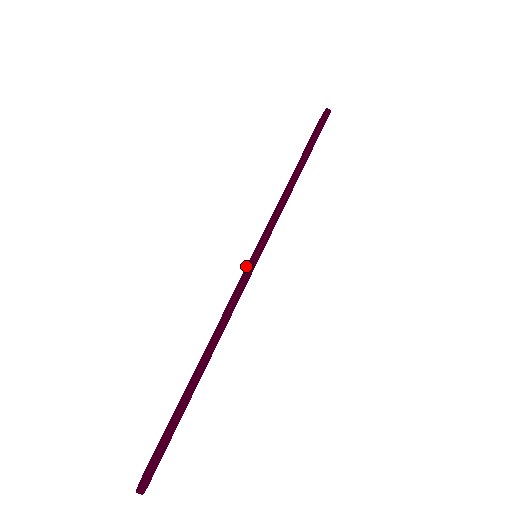
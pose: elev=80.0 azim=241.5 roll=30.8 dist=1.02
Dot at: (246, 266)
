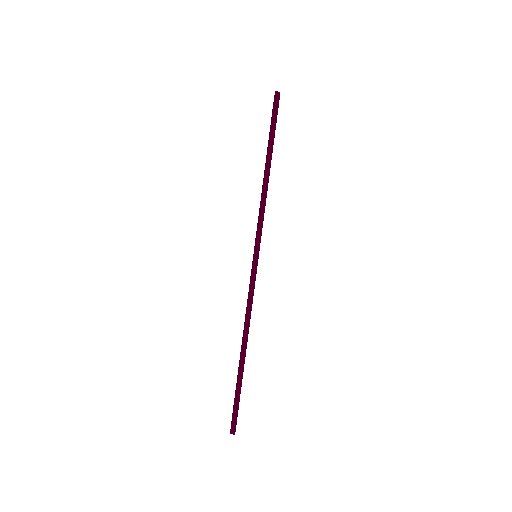
Dot at: (252, 264)
